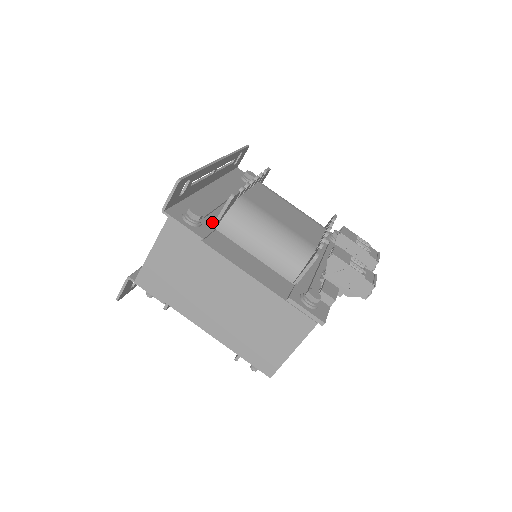
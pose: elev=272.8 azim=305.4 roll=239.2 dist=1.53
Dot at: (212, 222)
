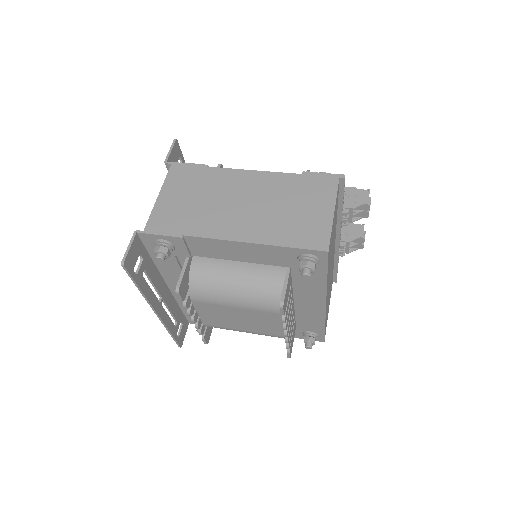
Dot at: occluded
